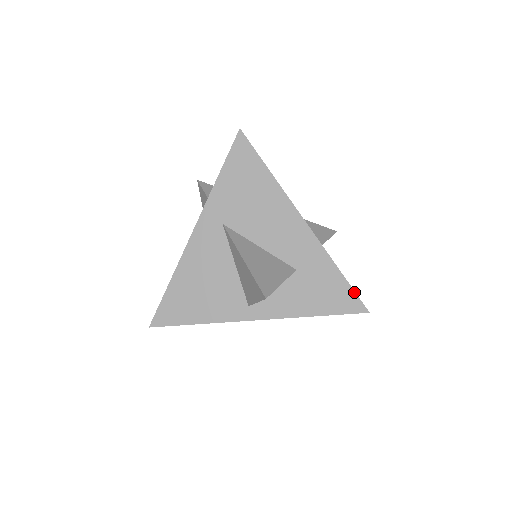
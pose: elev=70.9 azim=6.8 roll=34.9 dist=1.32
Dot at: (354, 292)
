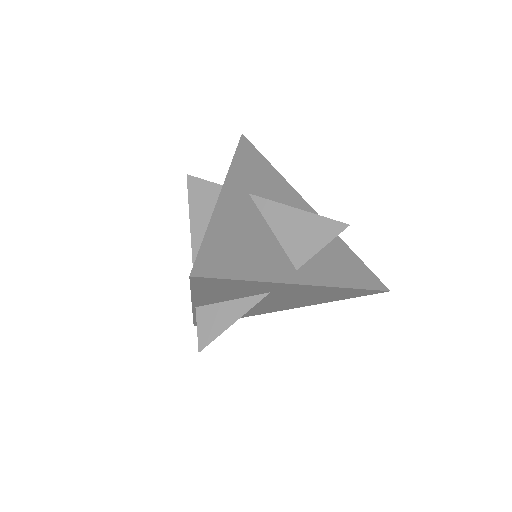
Dot at: (373, 273)
